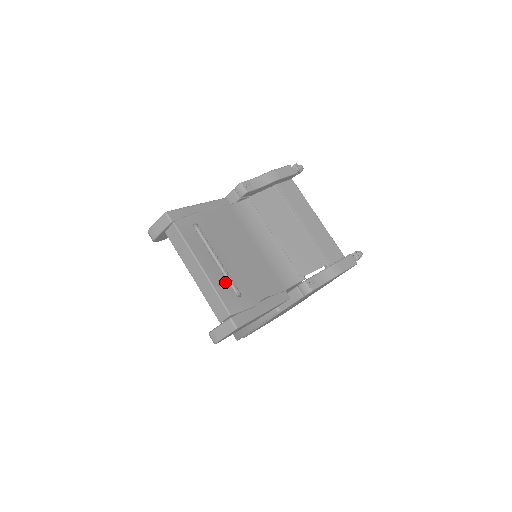
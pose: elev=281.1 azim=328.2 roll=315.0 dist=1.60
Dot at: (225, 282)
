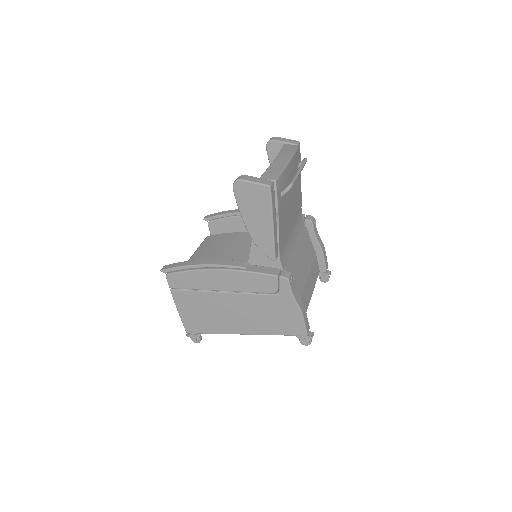
Dot at: (286, 182)
